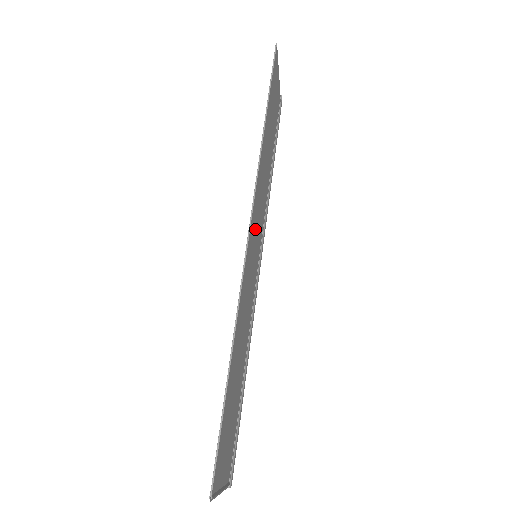
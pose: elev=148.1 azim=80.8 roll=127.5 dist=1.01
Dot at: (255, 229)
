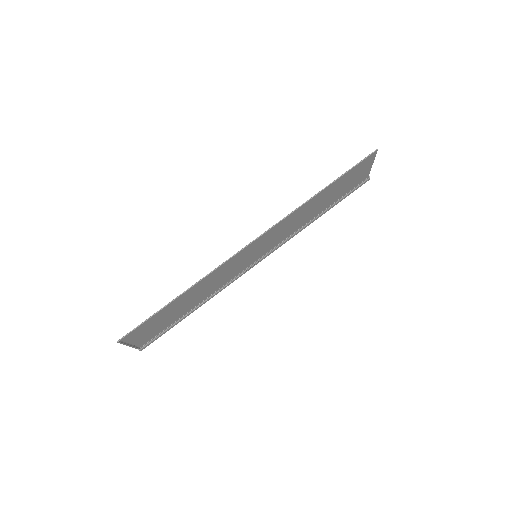
Dot at: (263, 242)
